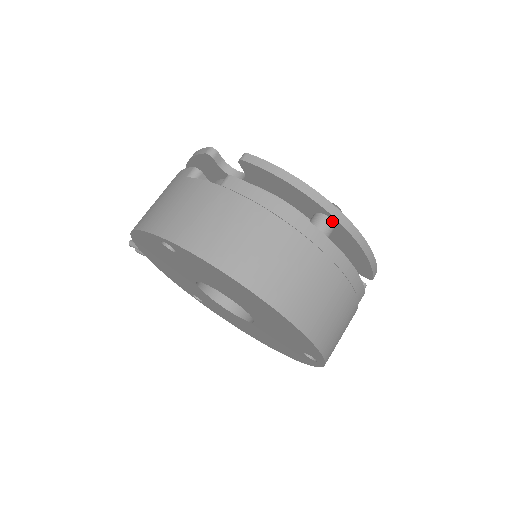
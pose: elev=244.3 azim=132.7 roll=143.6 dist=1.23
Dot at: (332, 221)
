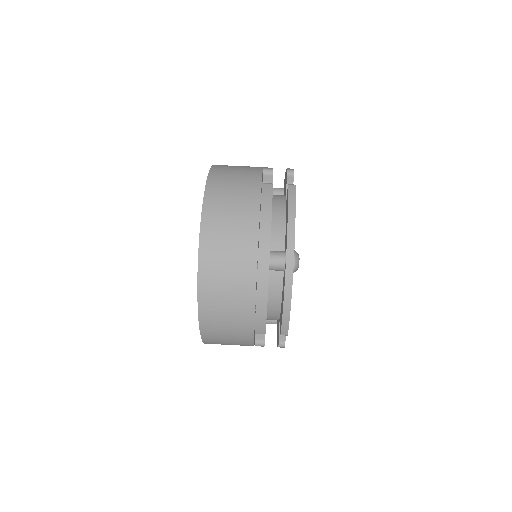
Dot at: (285, 263)
